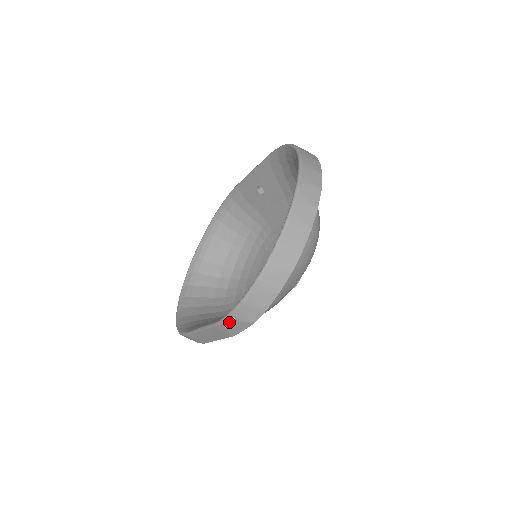
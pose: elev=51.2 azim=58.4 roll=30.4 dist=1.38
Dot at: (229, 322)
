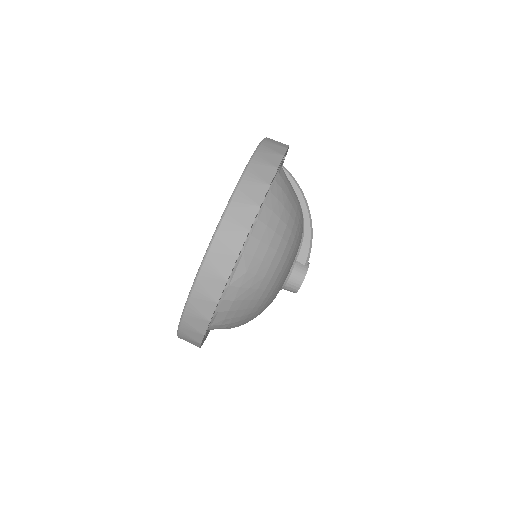
Dot at: (183, 338)
